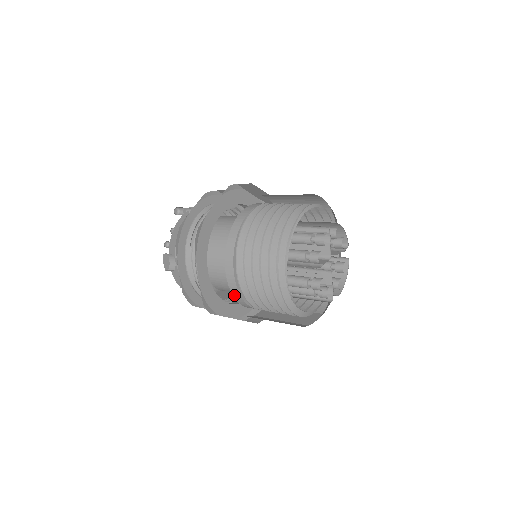
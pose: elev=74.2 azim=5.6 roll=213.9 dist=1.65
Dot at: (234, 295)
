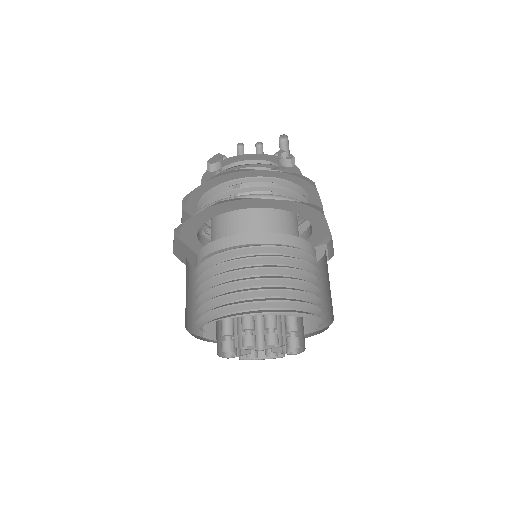
Dot at: (197, 256)
